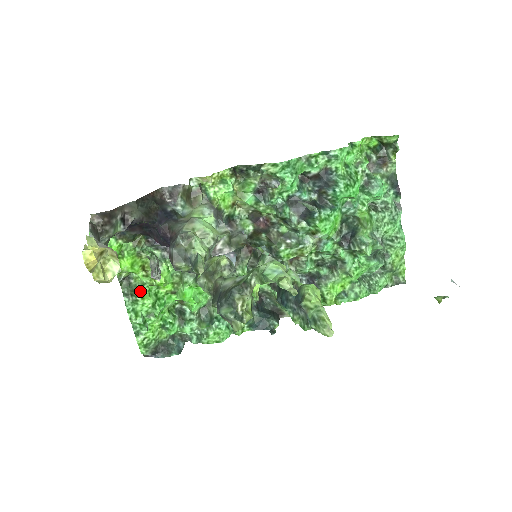
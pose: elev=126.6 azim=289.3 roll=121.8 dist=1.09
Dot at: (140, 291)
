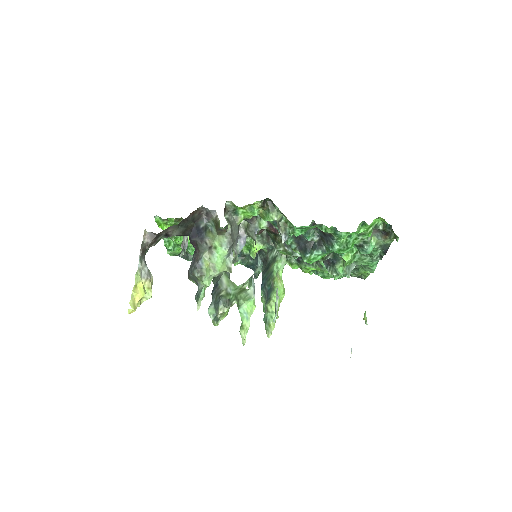
Dot at: (174, 237)
